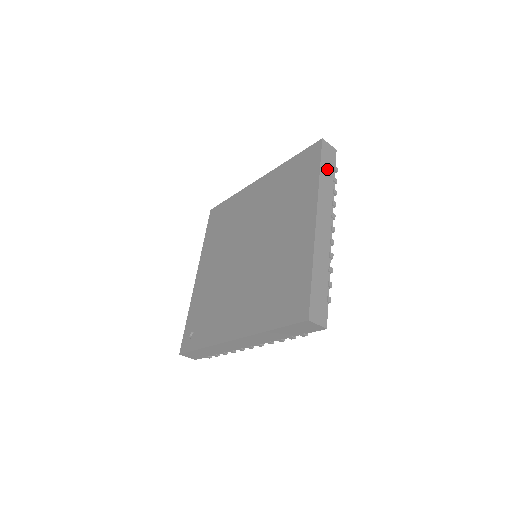
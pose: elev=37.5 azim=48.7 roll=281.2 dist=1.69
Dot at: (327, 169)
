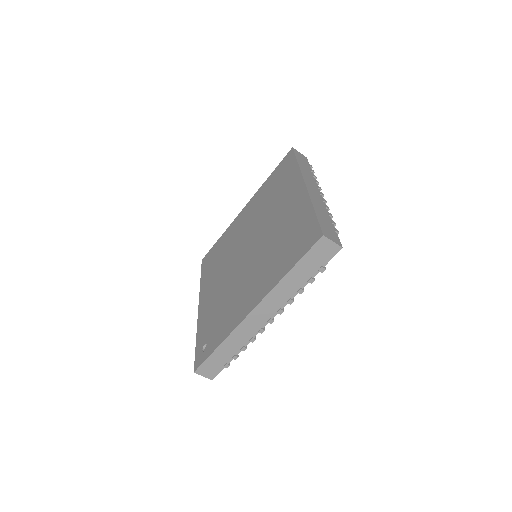
Dot at: (303, 163)
